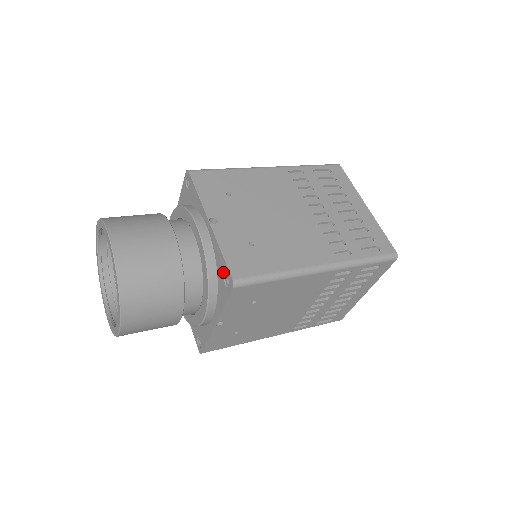
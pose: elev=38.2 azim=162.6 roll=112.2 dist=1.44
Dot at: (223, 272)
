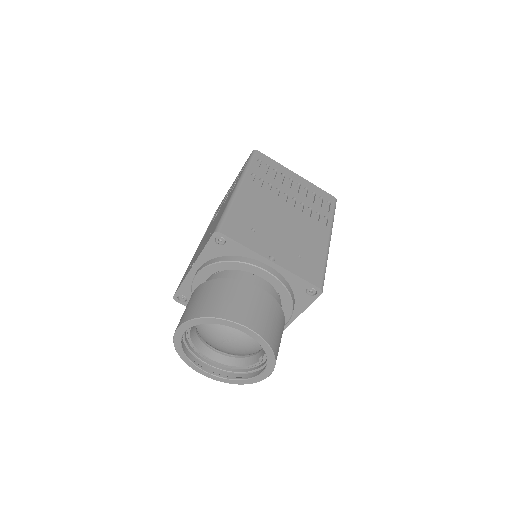
Dot at: (304, 288)
